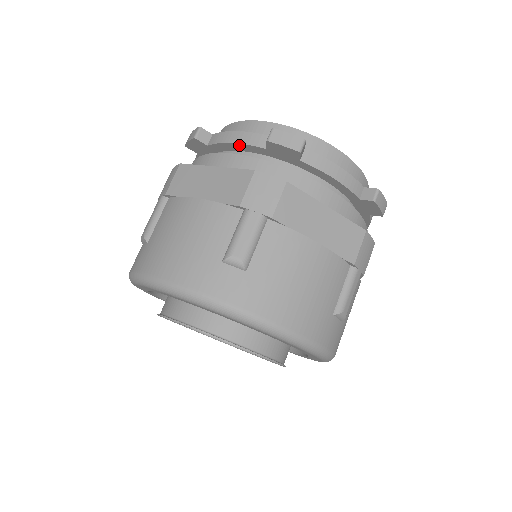
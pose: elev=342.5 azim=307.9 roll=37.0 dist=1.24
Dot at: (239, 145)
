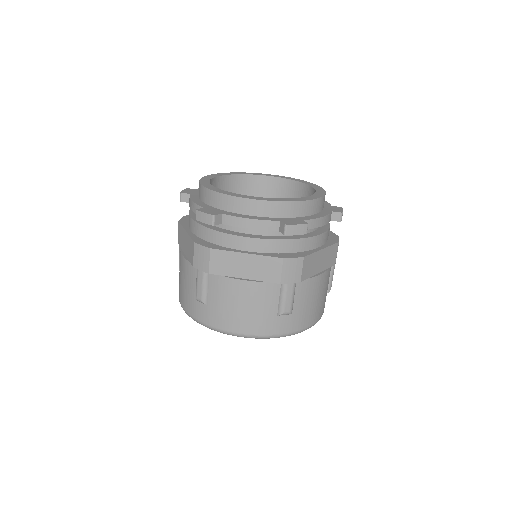
Dot at: (255, 229)
